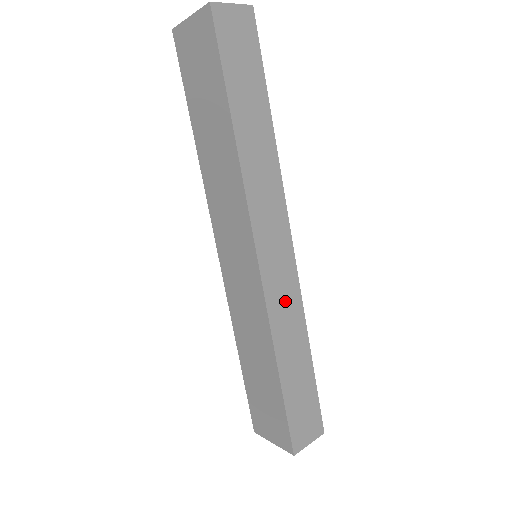
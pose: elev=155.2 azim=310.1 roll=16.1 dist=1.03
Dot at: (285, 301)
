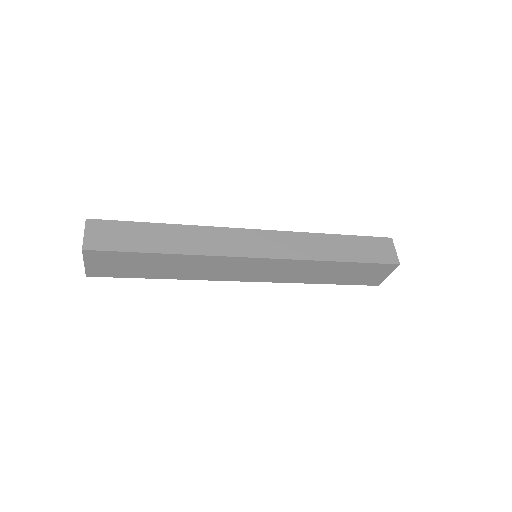
Dot at: (293, 245)
